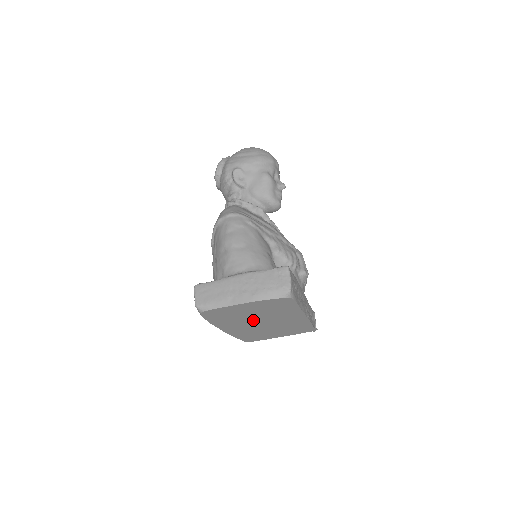
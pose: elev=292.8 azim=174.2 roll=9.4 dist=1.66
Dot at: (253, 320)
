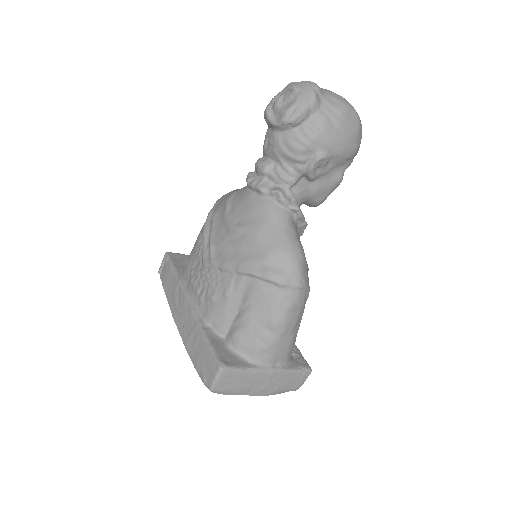
Dot at: occluded
